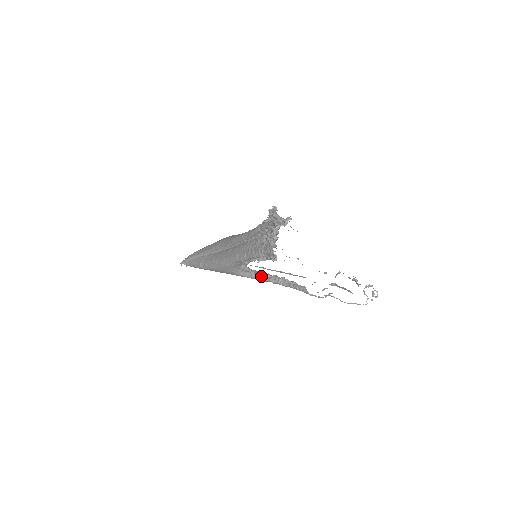
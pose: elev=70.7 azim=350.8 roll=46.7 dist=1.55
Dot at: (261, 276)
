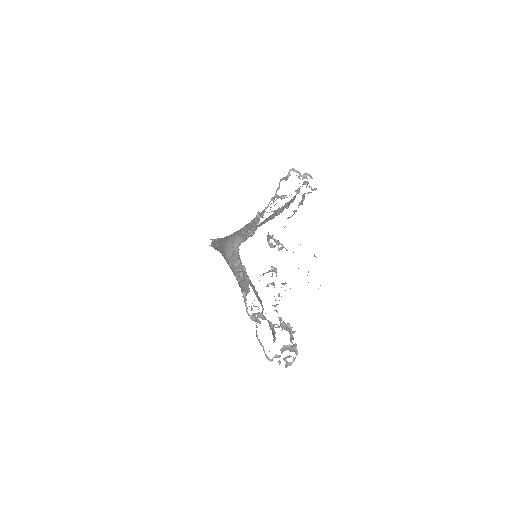
Dot at: (237, 267)
